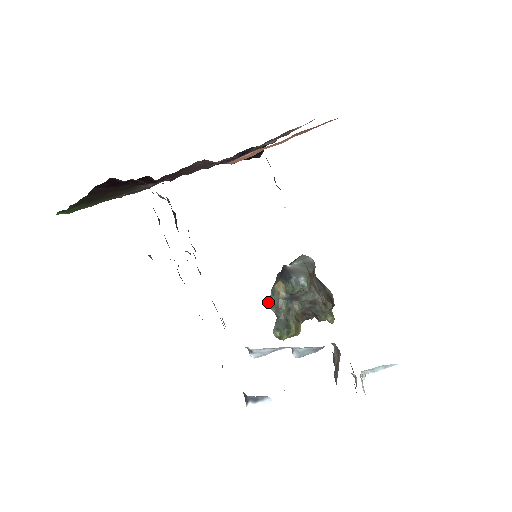
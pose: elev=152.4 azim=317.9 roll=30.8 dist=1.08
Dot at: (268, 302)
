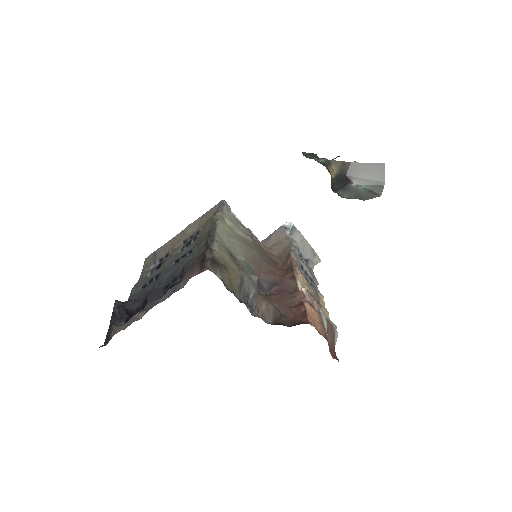
Dot at: (316, 158)
